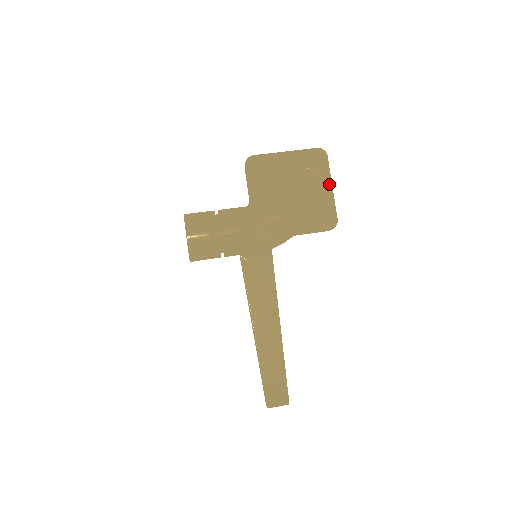
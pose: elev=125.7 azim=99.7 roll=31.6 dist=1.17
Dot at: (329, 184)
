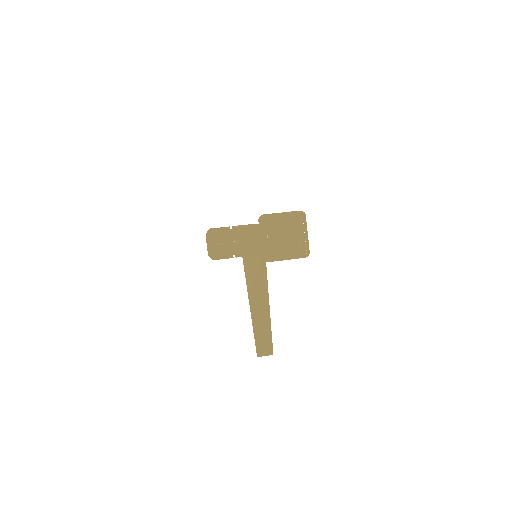
Dot at: (306, 232)
